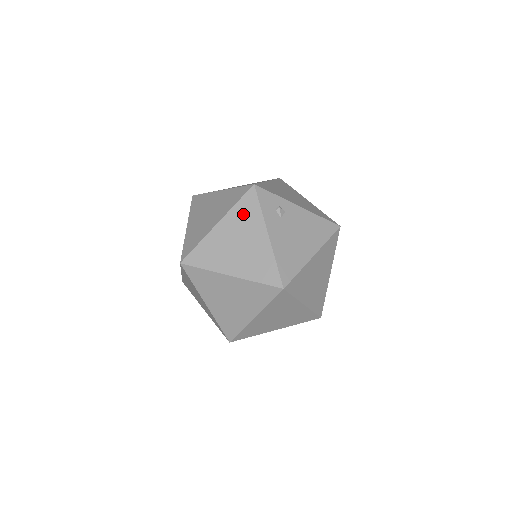
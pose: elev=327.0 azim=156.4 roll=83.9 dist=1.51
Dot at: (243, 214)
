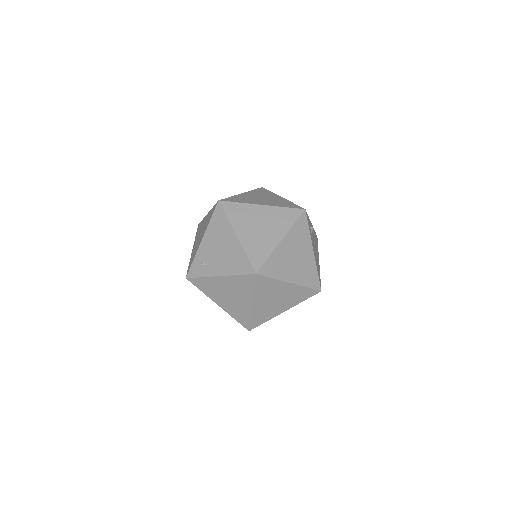
Dot at: (299, 233)
